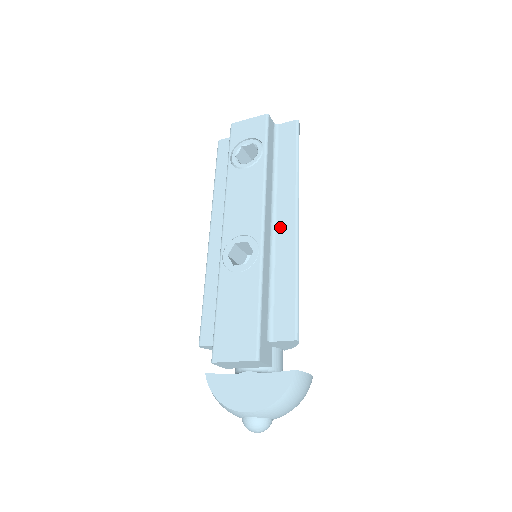
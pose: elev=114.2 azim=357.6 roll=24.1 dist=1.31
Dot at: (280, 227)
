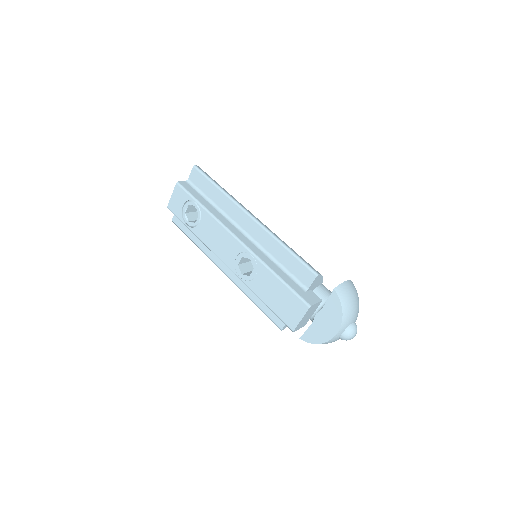
Dot at: (249, 230)
